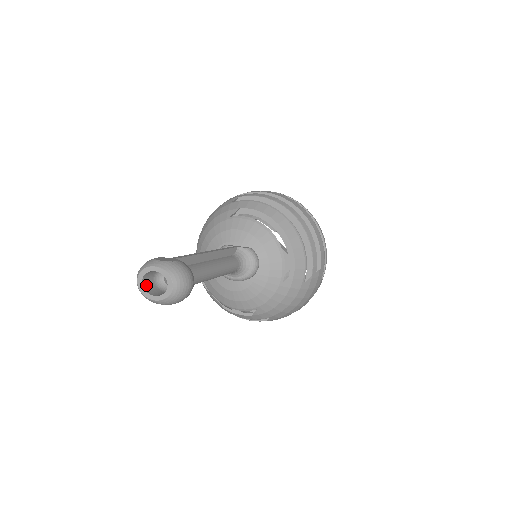
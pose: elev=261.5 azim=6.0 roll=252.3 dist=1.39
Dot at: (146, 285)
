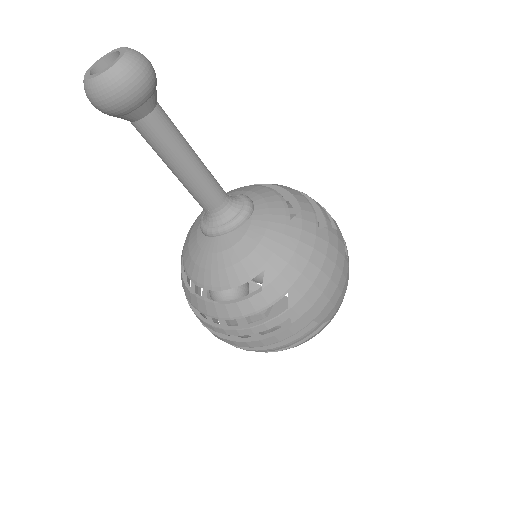
Dot at: occluded
